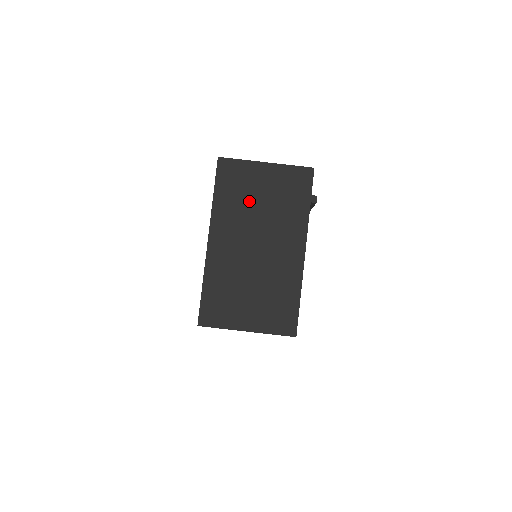
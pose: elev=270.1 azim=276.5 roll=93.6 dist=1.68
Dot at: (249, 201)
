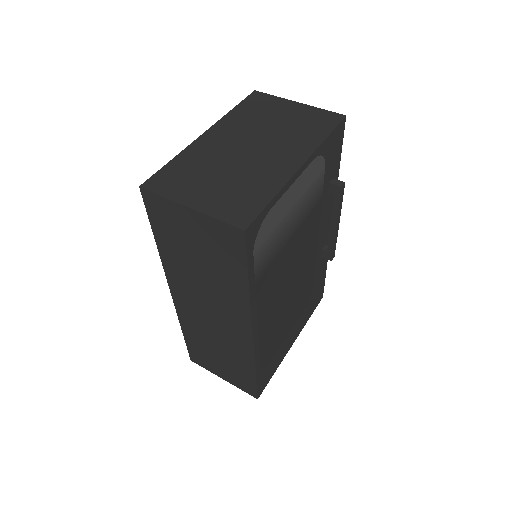
Dot at: (265, 120)
